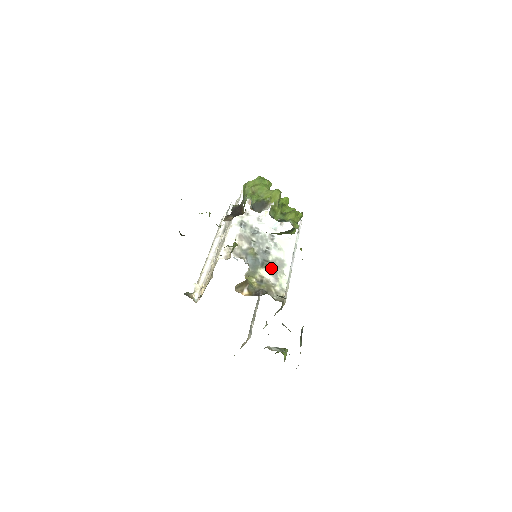
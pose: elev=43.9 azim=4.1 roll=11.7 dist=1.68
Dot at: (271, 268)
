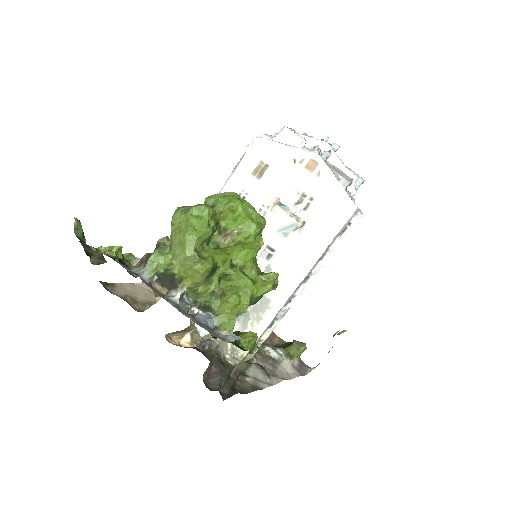
Dot at: occluded
